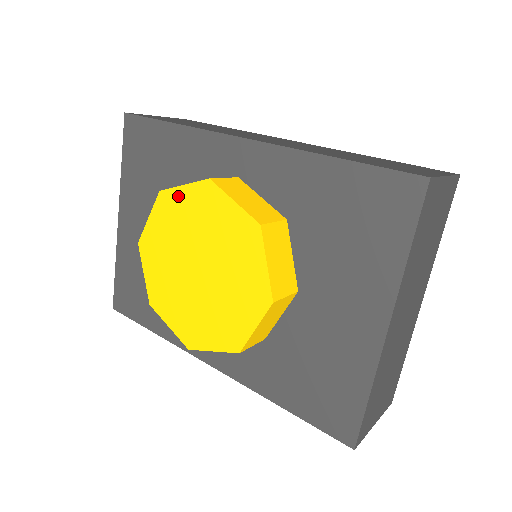
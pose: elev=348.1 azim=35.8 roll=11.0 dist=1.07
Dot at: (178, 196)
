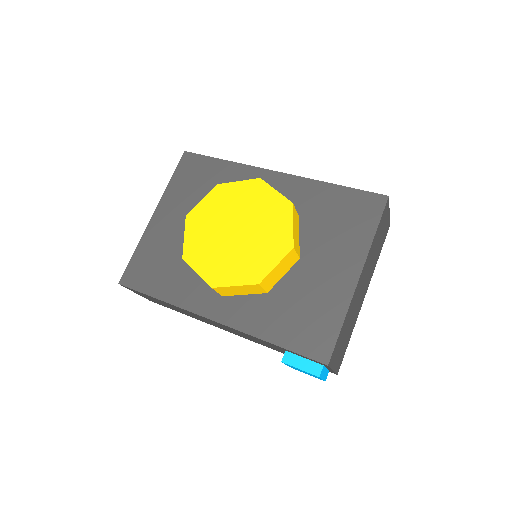
Dot at: (232, 187)
